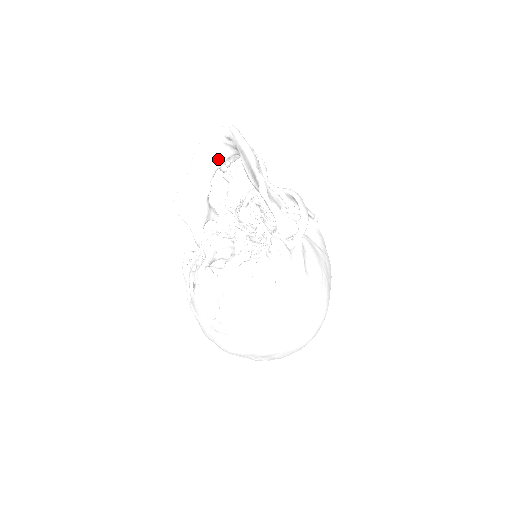
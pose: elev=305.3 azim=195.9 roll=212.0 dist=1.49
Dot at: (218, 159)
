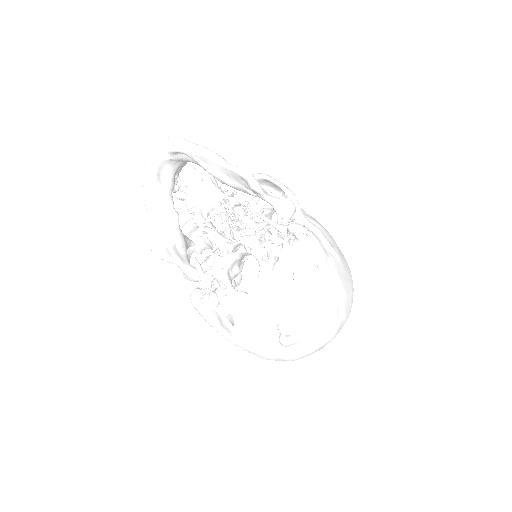
Dot at: (168, 181)
